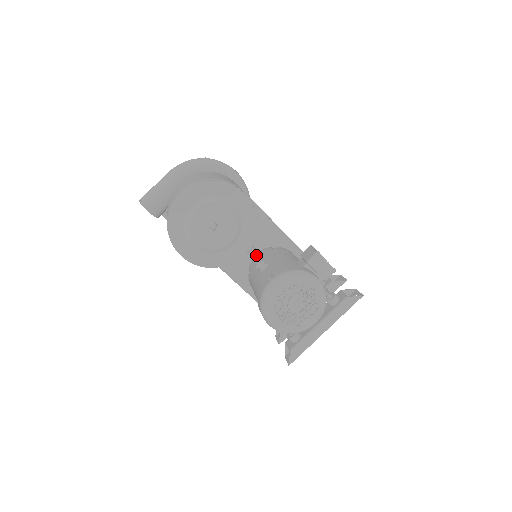
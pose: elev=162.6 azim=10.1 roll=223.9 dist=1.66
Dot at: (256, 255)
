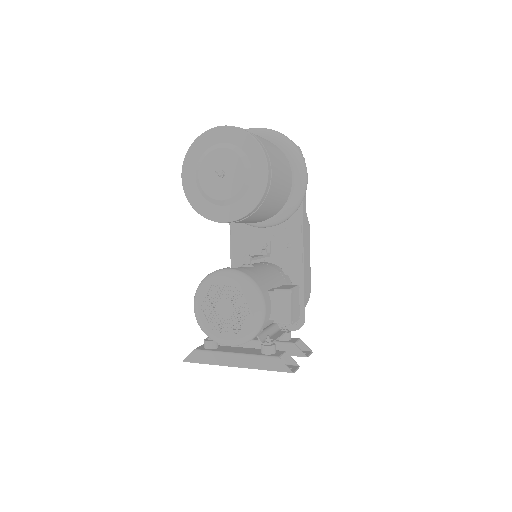
Dot at: occluded
